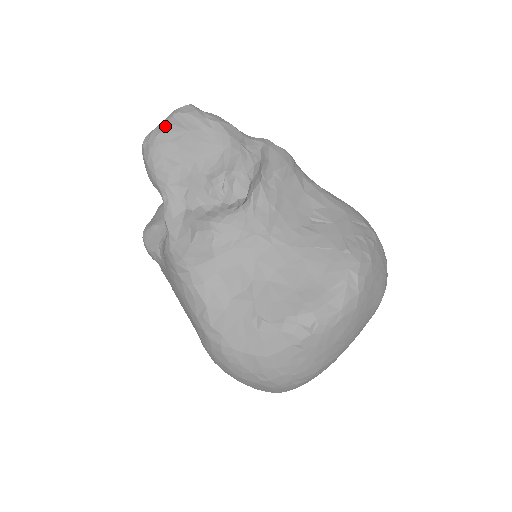
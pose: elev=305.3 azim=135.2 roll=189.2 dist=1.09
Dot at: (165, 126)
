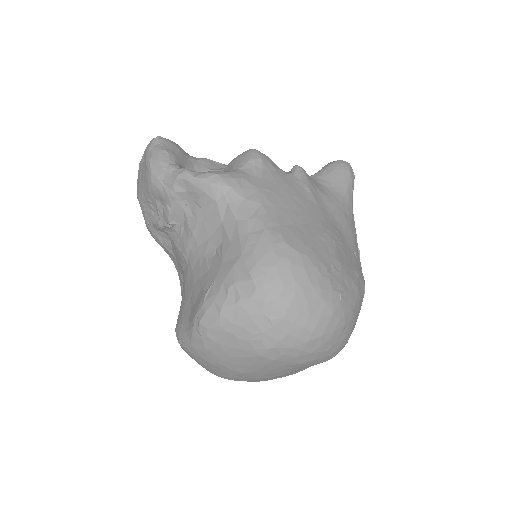
Dot at: occluded
